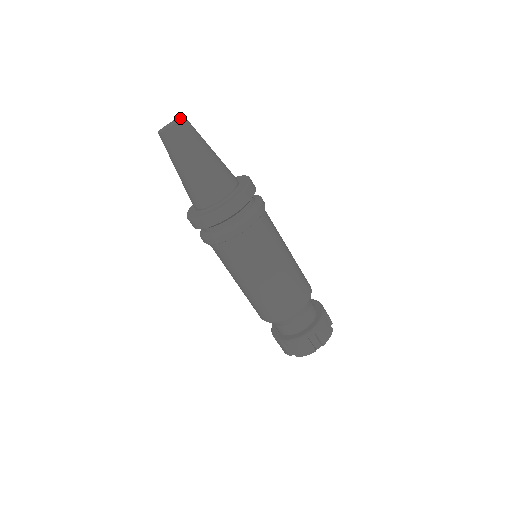
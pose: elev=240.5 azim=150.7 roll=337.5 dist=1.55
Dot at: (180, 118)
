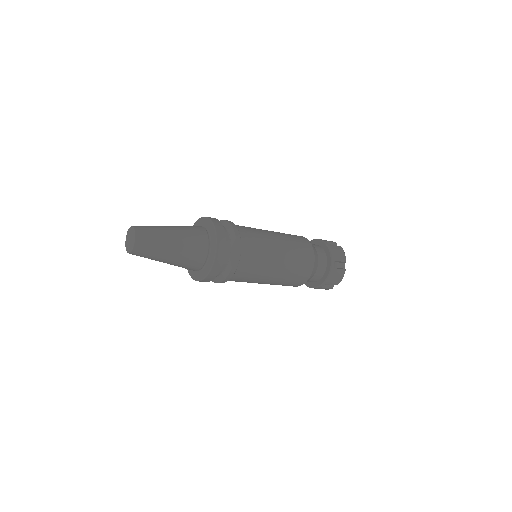
Dot at: (132, 231)
